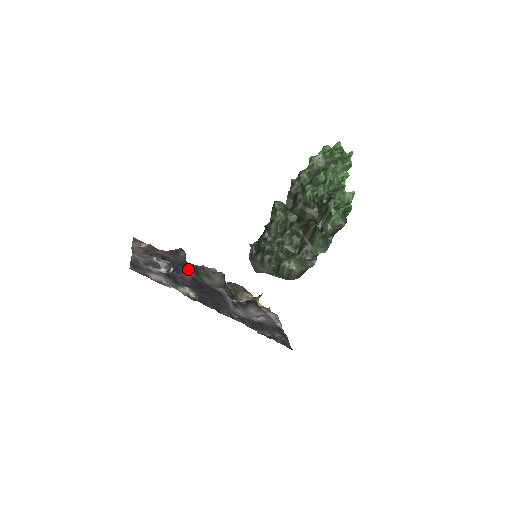
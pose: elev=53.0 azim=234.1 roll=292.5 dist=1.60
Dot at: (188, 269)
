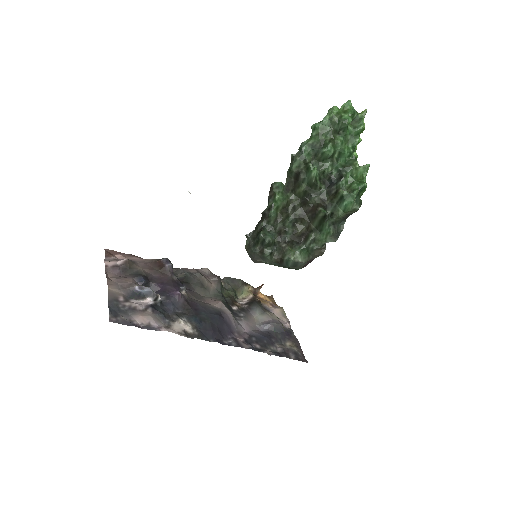
Dot at: (178, 288)
